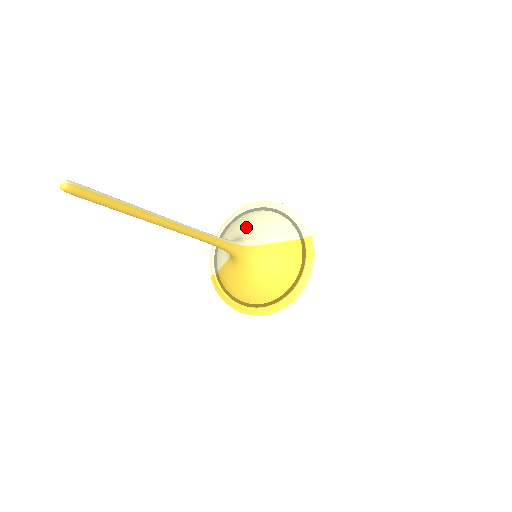
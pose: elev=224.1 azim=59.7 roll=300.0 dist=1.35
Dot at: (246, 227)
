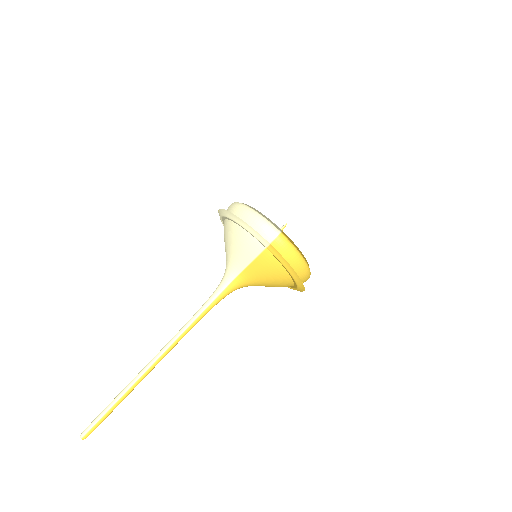
Dot at: (226, 251)
